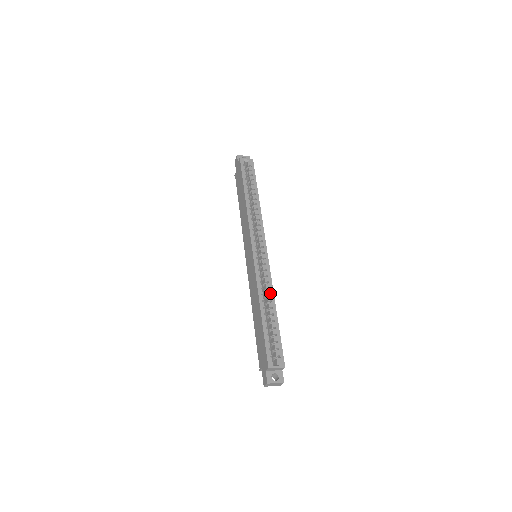
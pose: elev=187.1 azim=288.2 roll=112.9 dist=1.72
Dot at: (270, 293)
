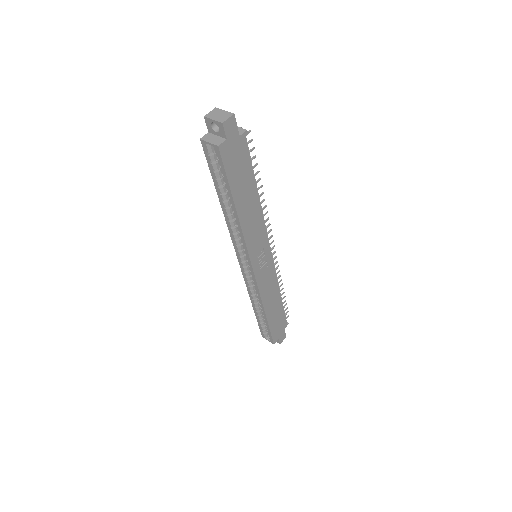
Dot at: (259, 302)
